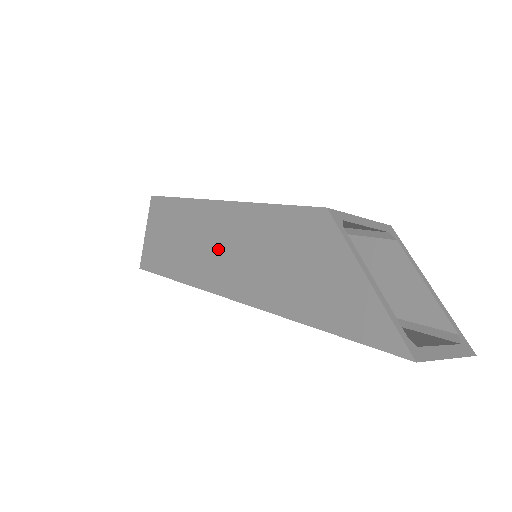
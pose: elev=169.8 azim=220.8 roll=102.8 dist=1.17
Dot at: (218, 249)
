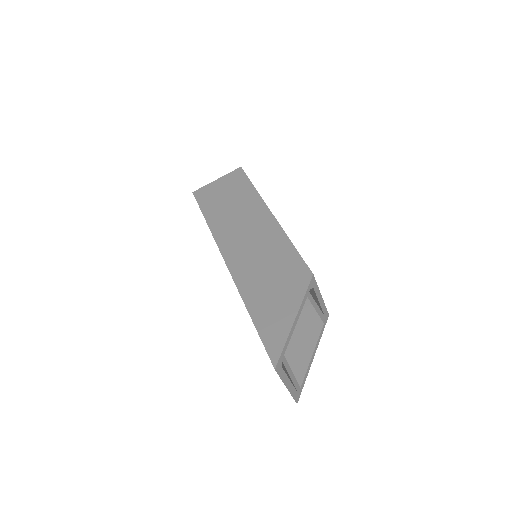
Dot at: (245, 233)
